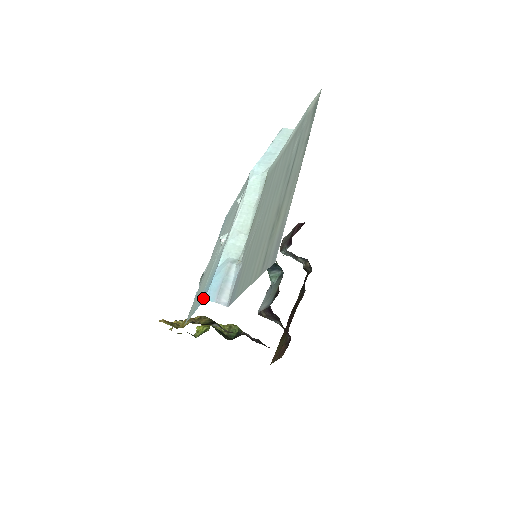
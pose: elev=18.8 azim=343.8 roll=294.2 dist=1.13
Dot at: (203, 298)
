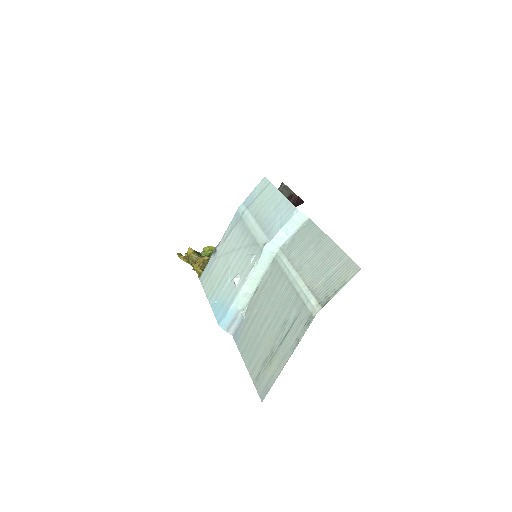
Dot at: (218, 317)
